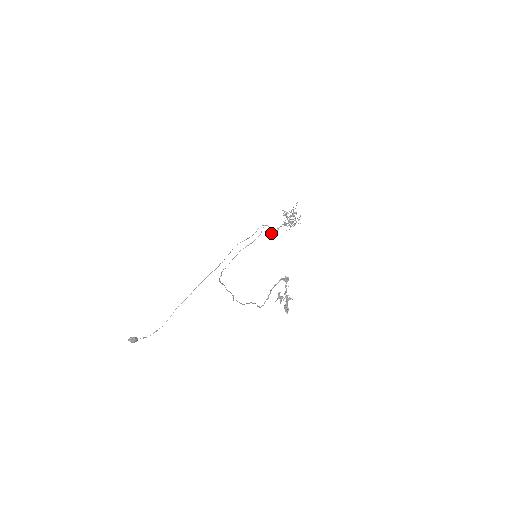
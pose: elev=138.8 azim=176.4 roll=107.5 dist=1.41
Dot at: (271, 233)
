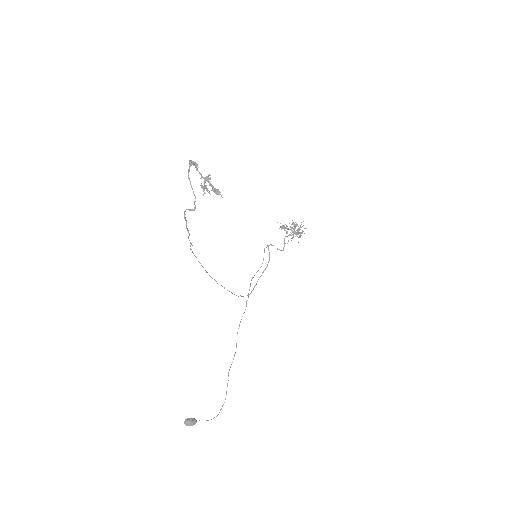
Dot at: (281, 250)
